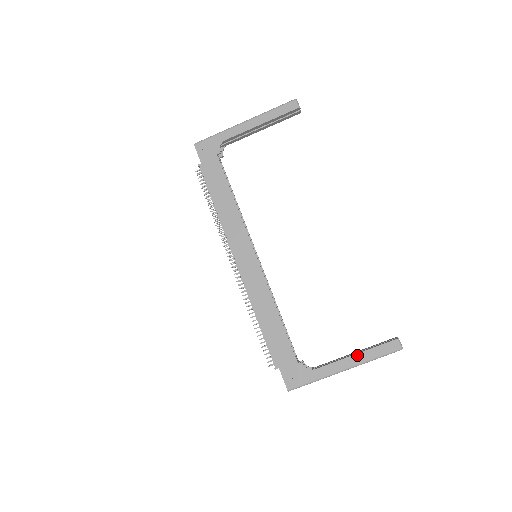
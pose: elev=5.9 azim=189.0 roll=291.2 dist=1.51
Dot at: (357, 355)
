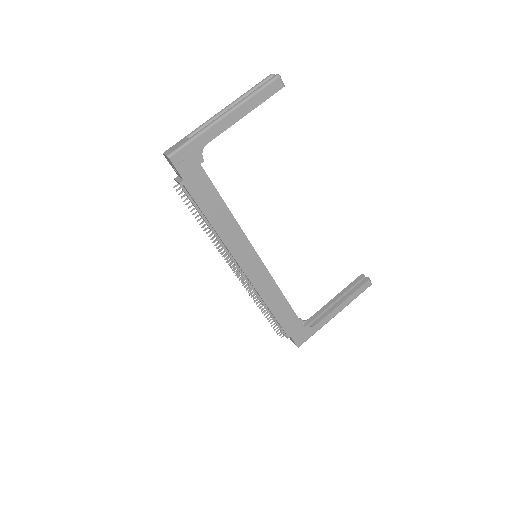
Dot at: (344, 302)
